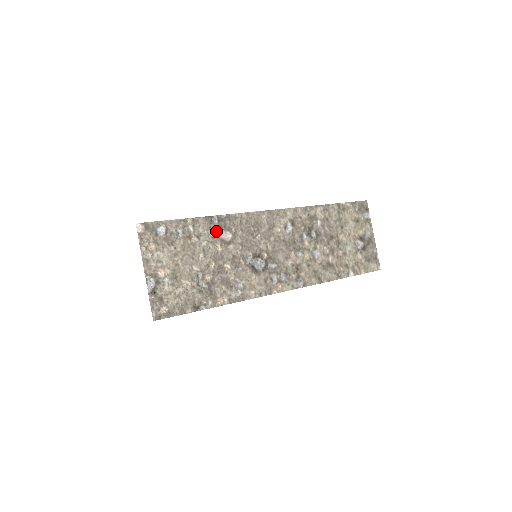
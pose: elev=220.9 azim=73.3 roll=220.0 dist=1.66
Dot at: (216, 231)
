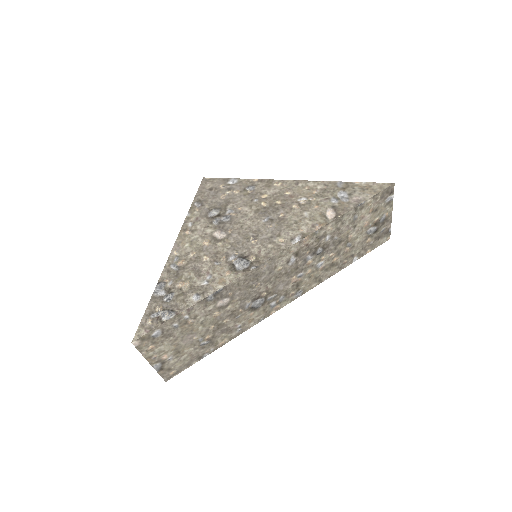
Dot at: (213, 305)
